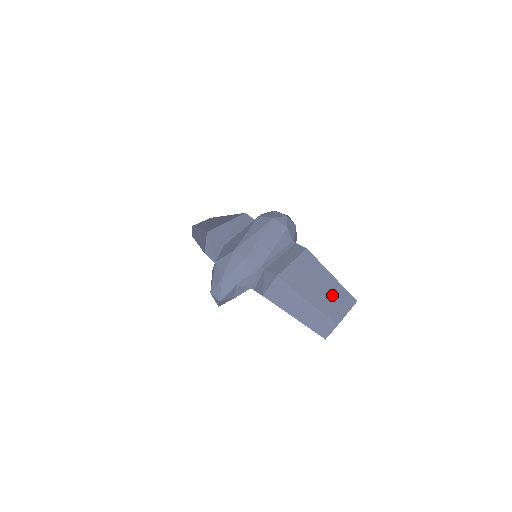
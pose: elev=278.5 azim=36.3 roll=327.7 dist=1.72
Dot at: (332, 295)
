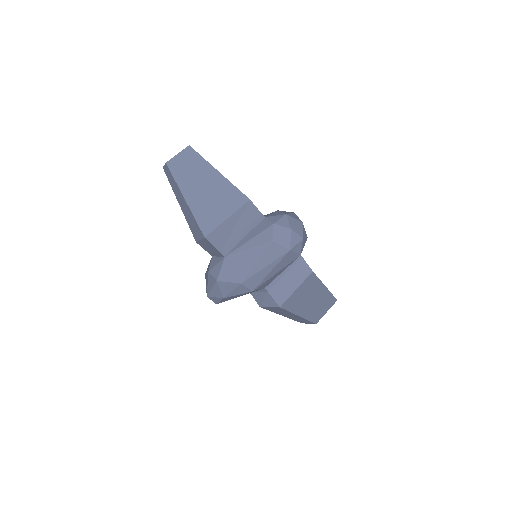
Dot at: (320, 304)
